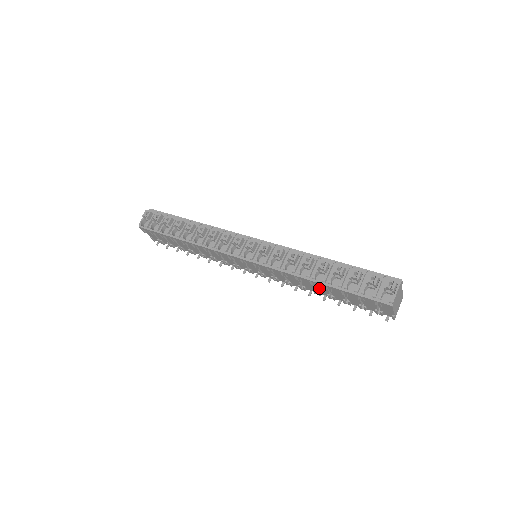
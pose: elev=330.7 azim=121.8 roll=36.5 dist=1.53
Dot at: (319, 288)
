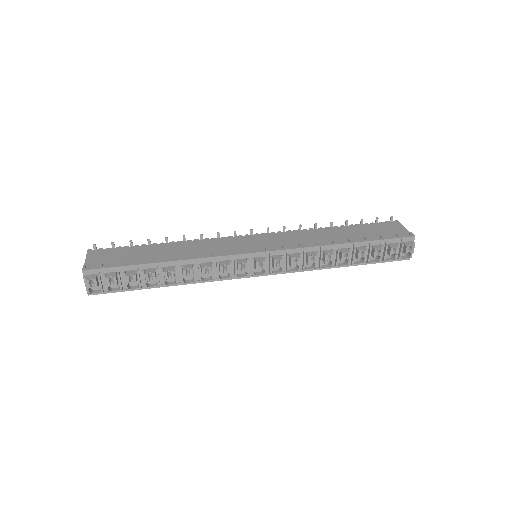
Dot at: occluded
